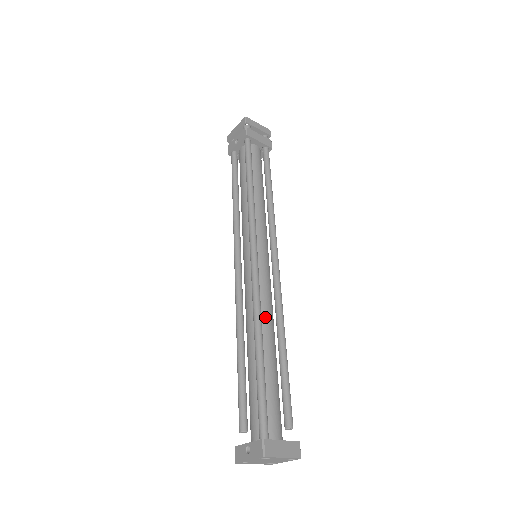
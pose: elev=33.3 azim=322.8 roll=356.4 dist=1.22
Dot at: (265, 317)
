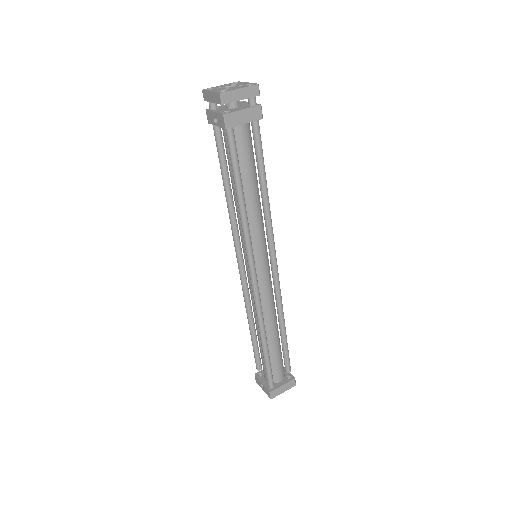
Dot at: (267, 316)
